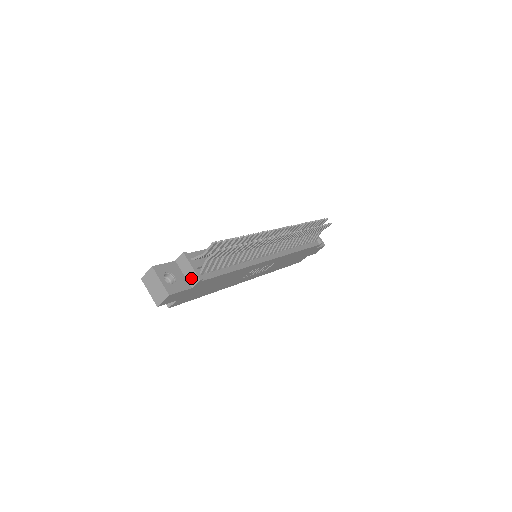
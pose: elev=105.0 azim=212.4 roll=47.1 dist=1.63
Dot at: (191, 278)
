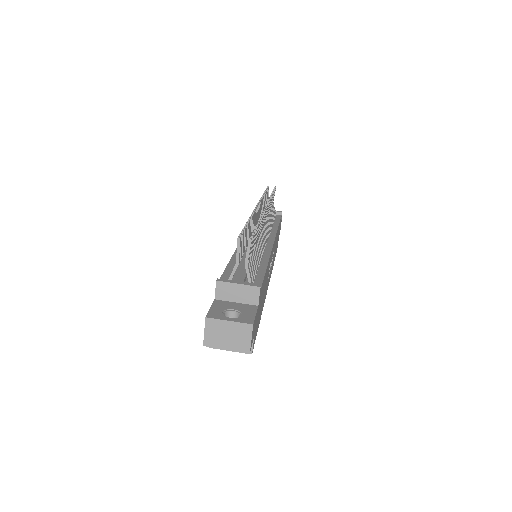
Dot at: (248, 297)
